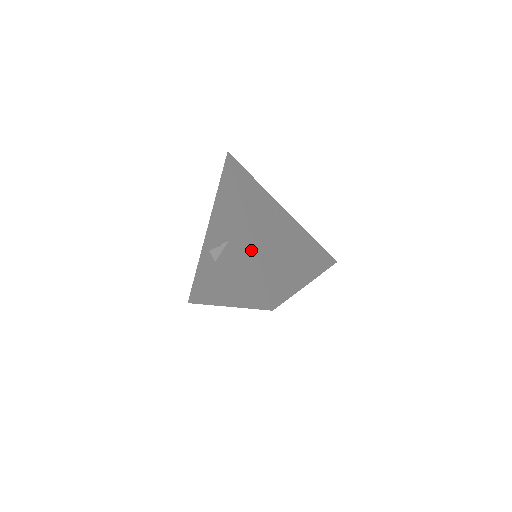
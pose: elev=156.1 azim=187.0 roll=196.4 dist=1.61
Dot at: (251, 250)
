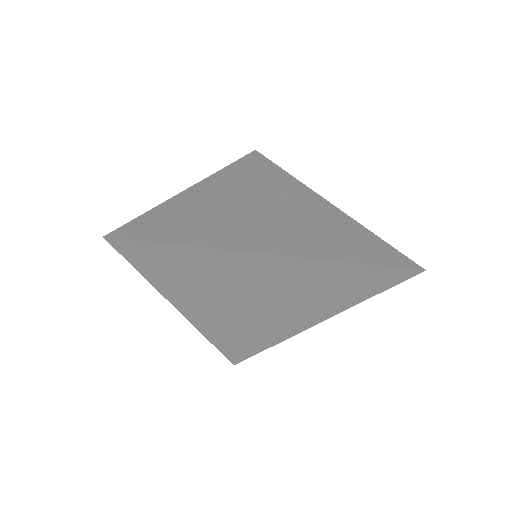
Dot at: occluded
